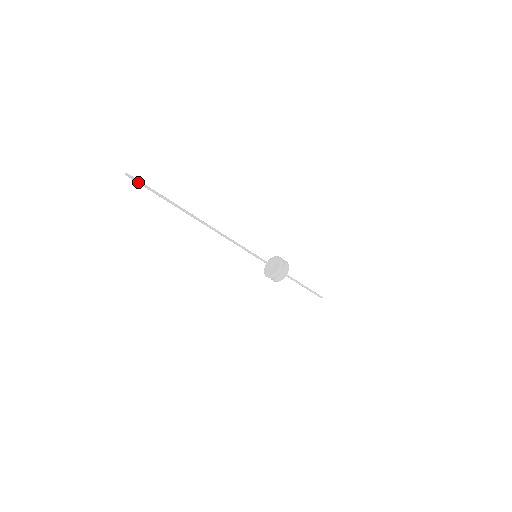
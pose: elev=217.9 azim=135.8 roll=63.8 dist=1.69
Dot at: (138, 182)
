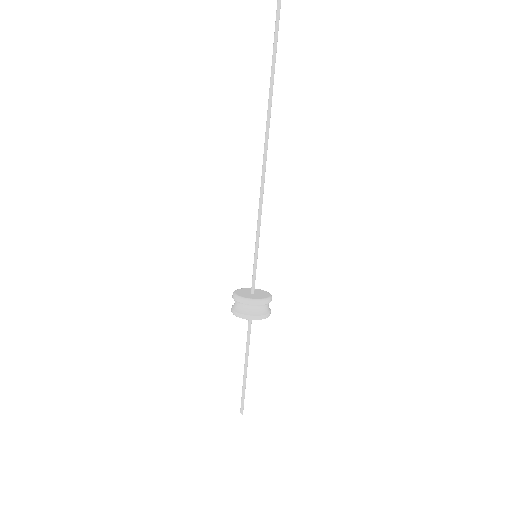
Dot at: (279, 6)
